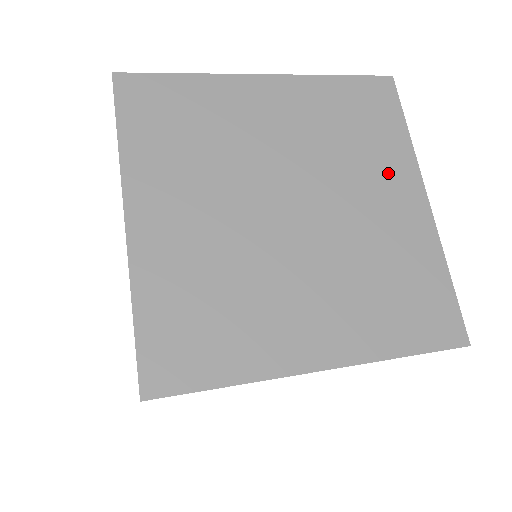
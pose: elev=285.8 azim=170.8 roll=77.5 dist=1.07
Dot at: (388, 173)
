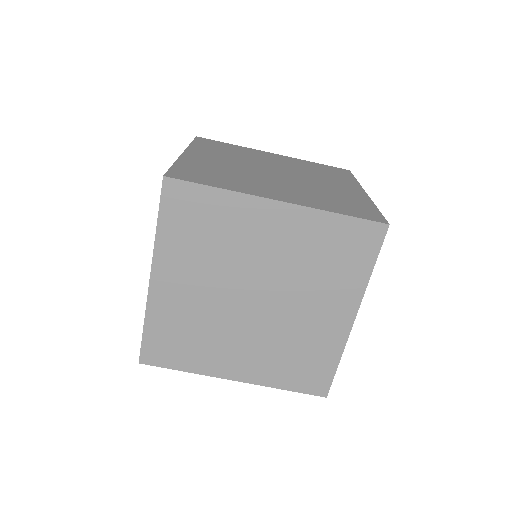
Dot at: (340, 182)
